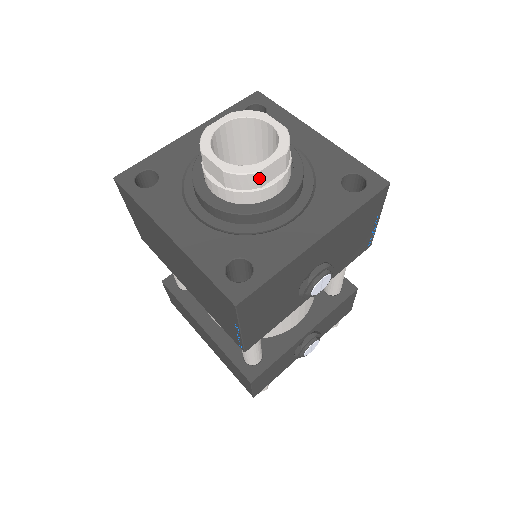
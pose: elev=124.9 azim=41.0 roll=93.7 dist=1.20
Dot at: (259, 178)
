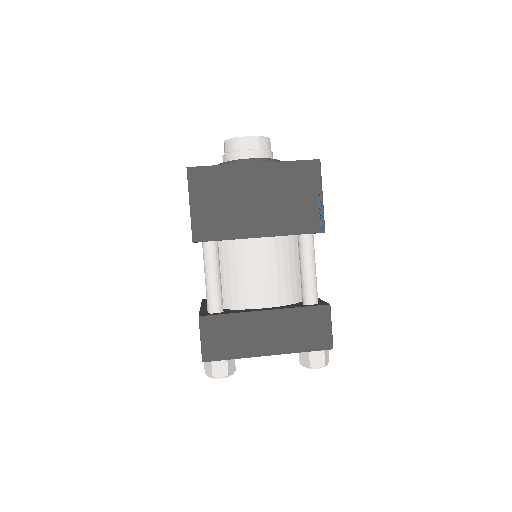
Dot at: (270, 143)
